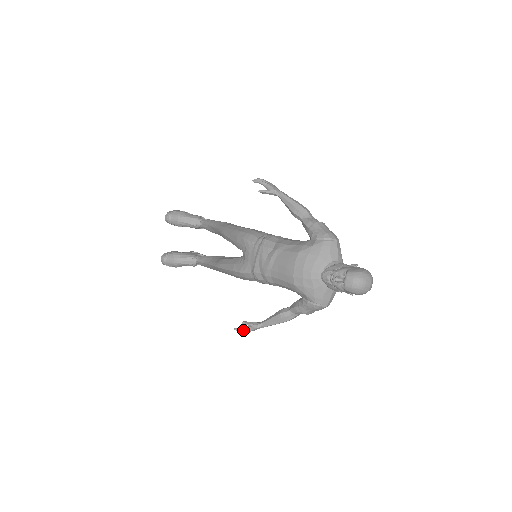
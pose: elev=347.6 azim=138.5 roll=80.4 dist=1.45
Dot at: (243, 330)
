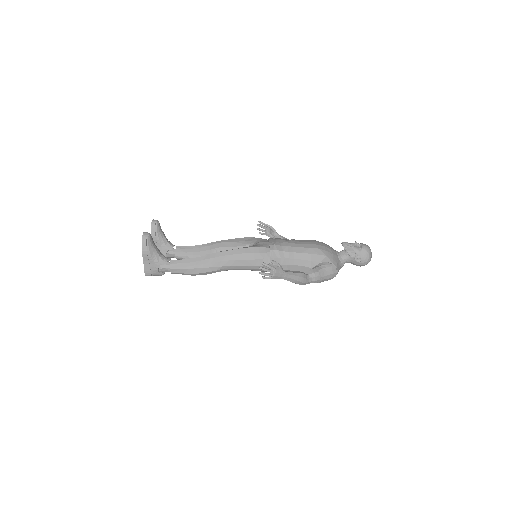
Dot at: occluded
